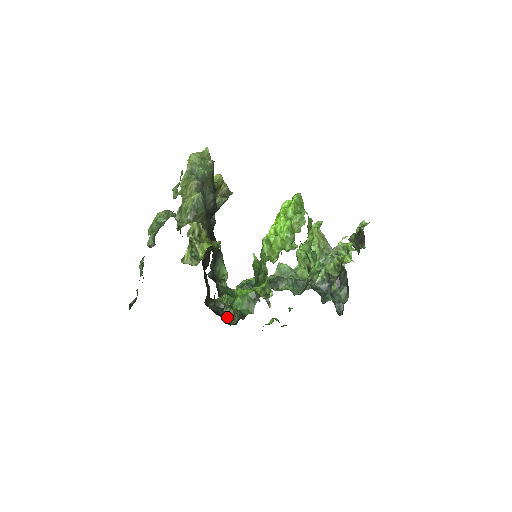
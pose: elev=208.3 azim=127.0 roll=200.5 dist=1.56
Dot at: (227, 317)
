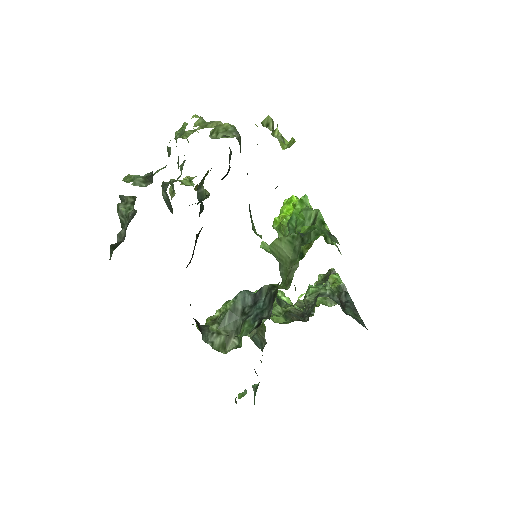
Dot at: occluded
